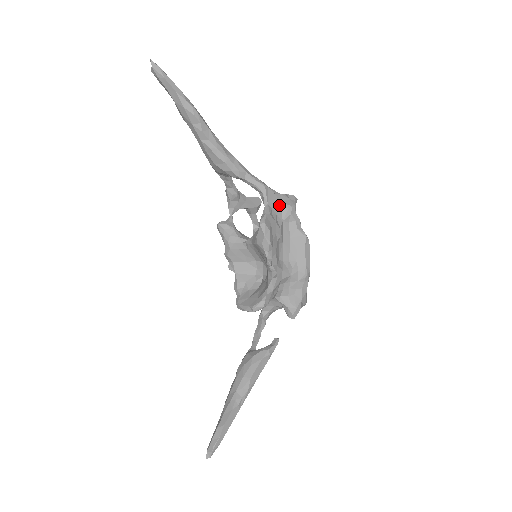
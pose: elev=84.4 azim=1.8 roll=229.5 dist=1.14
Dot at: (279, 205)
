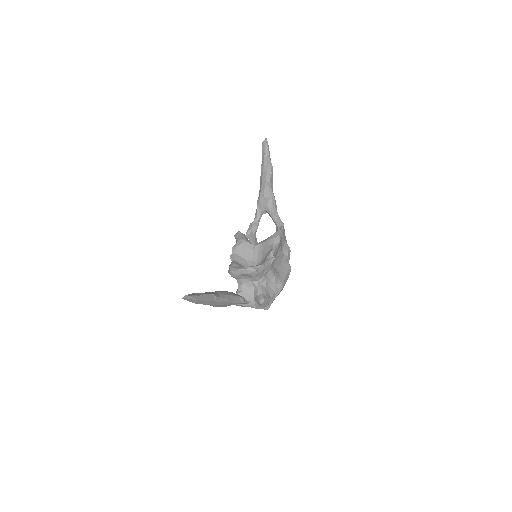
Dot at: (284, 241)
